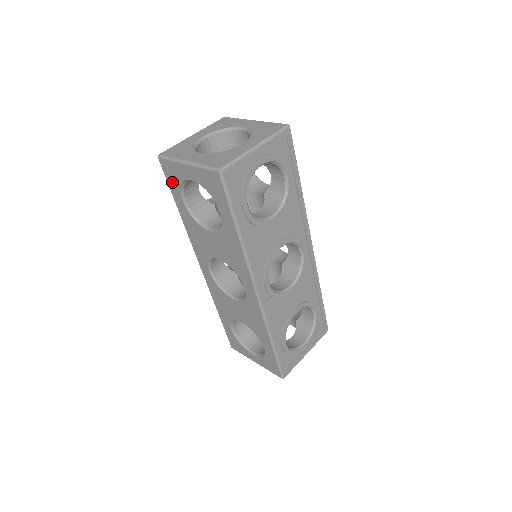
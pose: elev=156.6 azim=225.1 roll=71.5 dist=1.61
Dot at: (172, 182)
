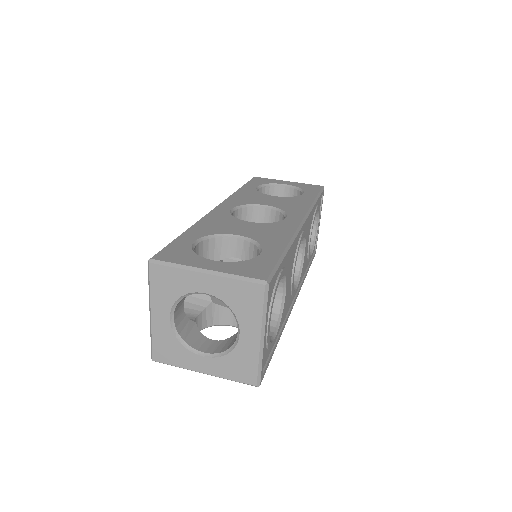
Dot at: occluded
